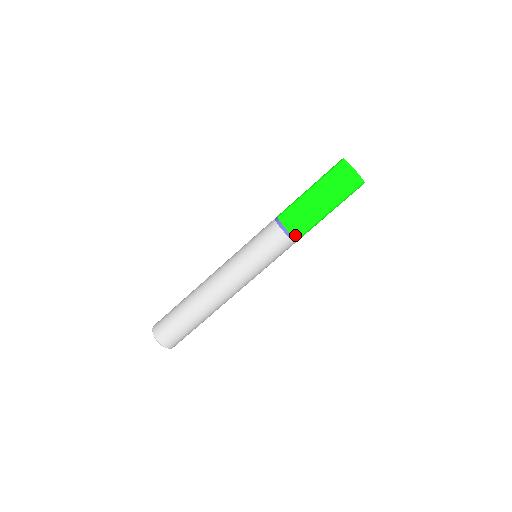
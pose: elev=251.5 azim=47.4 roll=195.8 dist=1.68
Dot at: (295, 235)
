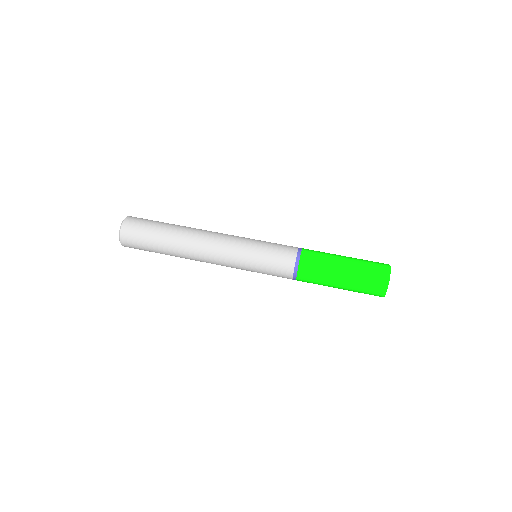
Dot at: (299, 277)
